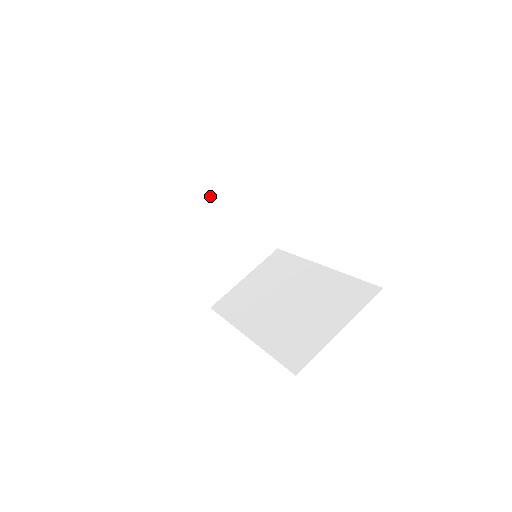
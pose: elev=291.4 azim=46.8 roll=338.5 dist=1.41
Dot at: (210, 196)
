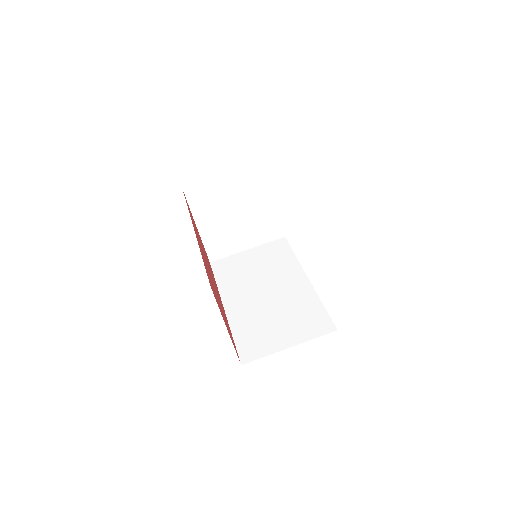
Dot at: (245, 179)
